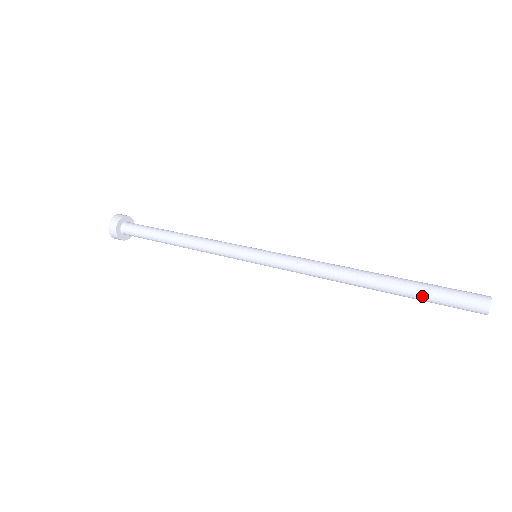
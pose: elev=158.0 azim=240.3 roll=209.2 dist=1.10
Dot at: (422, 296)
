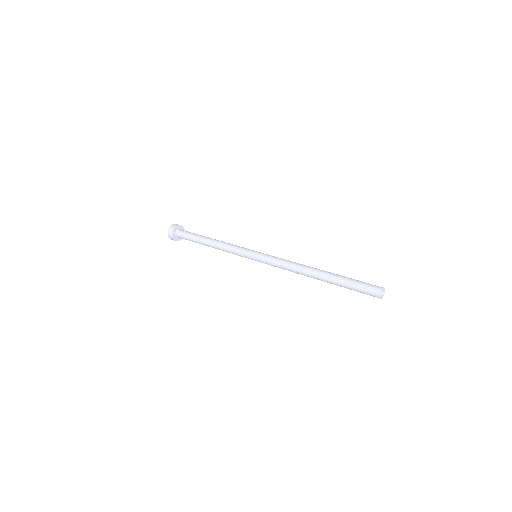
Dot at: (346, 287)
